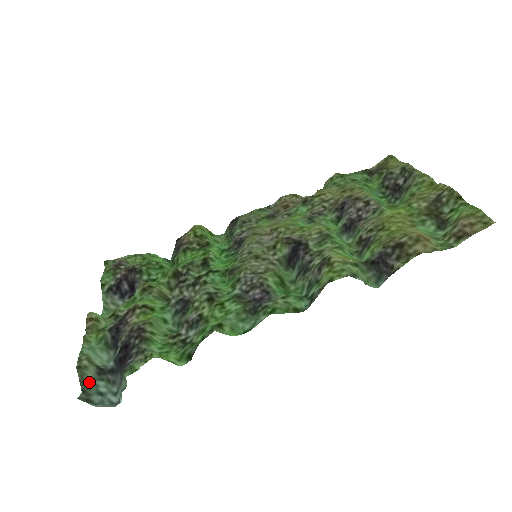
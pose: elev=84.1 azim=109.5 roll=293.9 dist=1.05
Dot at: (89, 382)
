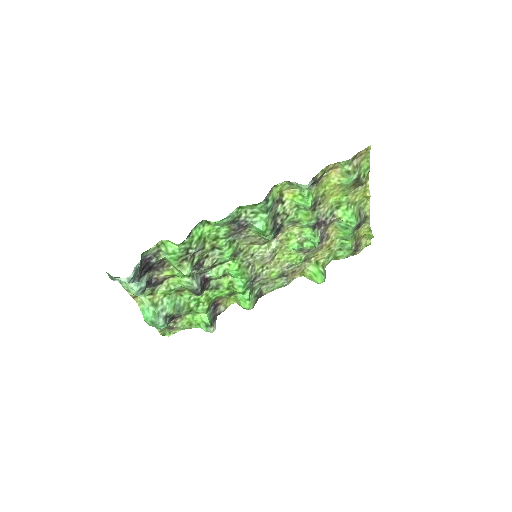
Dot at: occluded
